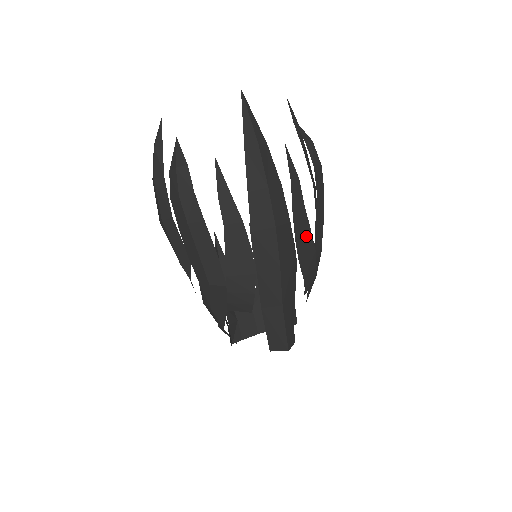
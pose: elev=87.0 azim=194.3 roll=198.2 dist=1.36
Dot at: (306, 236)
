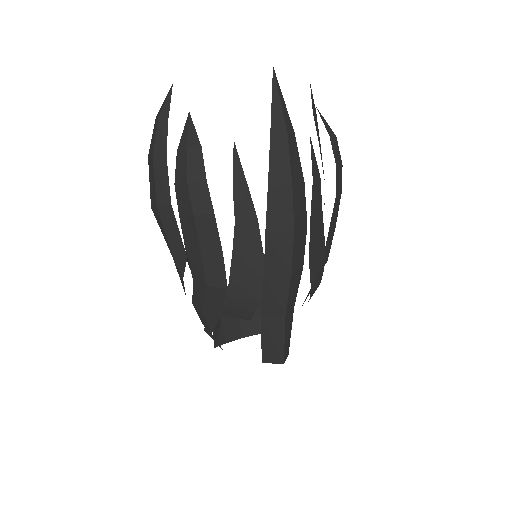
Dot at: (319, 241)
